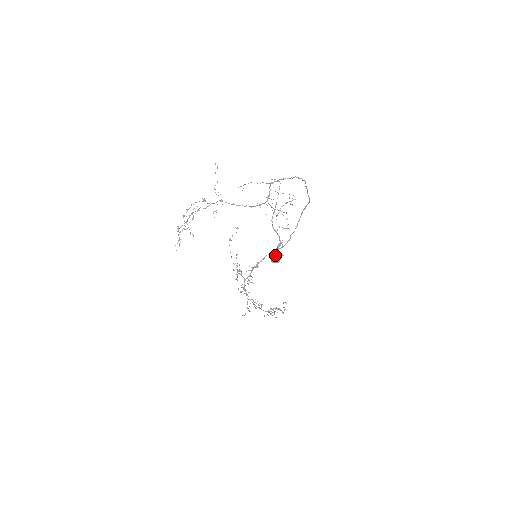
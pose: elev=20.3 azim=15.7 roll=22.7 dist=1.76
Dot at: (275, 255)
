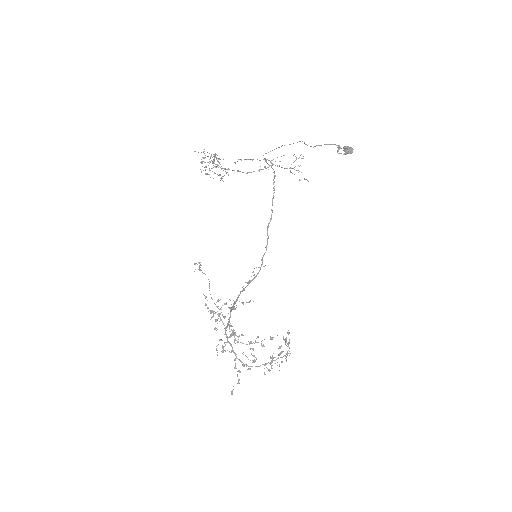
Dot at: (347, 146)
